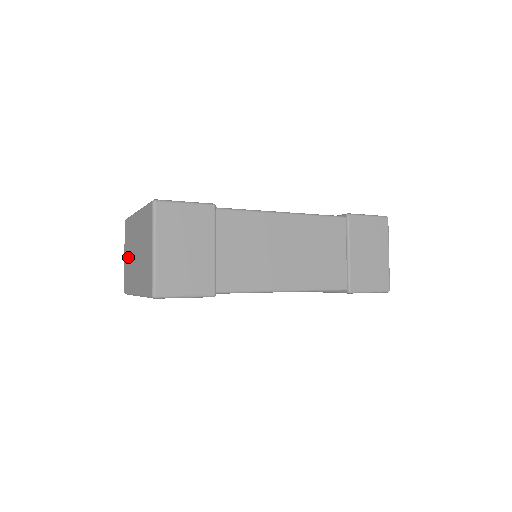
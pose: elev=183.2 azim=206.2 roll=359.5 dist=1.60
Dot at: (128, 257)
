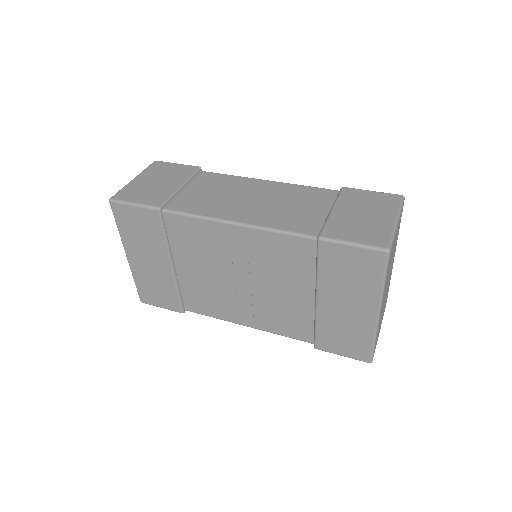
Dot at: occluded
